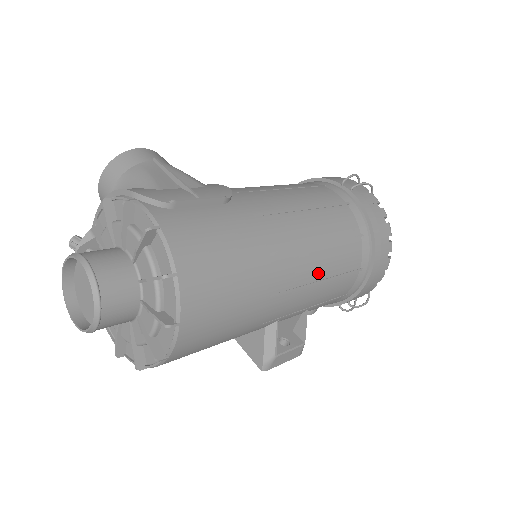
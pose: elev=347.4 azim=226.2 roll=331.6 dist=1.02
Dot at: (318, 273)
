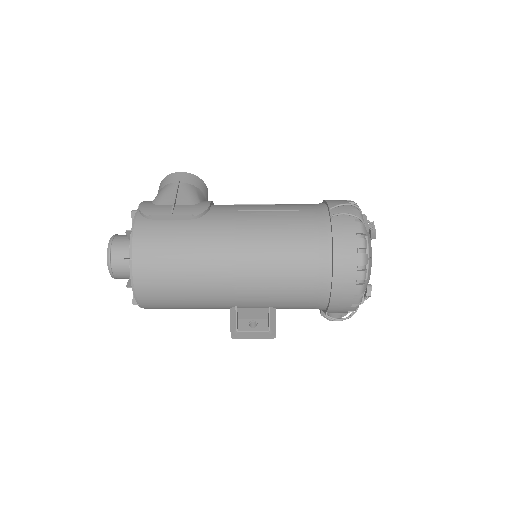
Dot at: (260, 281)
